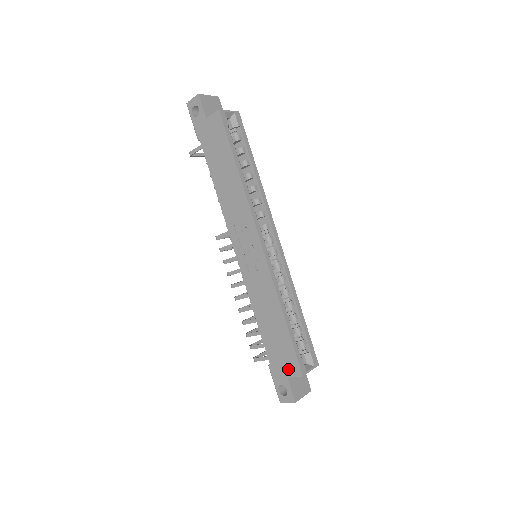
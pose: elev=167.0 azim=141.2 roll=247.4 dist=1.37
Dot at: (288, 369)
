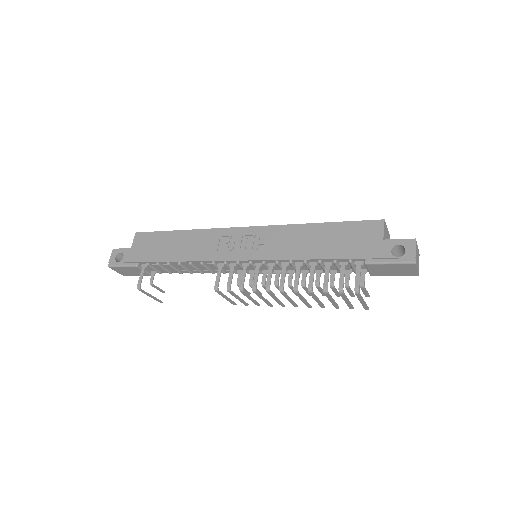
Dot at: (373, 235)
